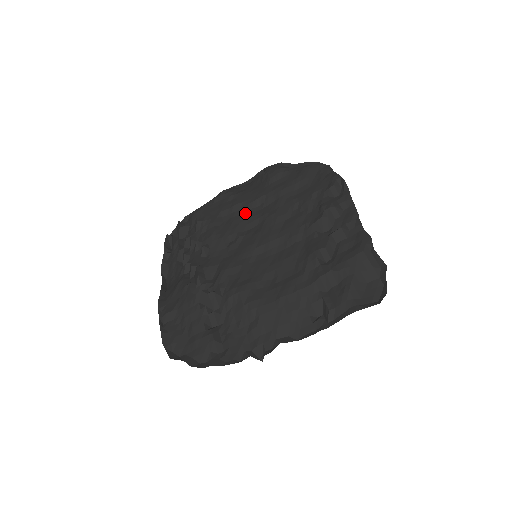
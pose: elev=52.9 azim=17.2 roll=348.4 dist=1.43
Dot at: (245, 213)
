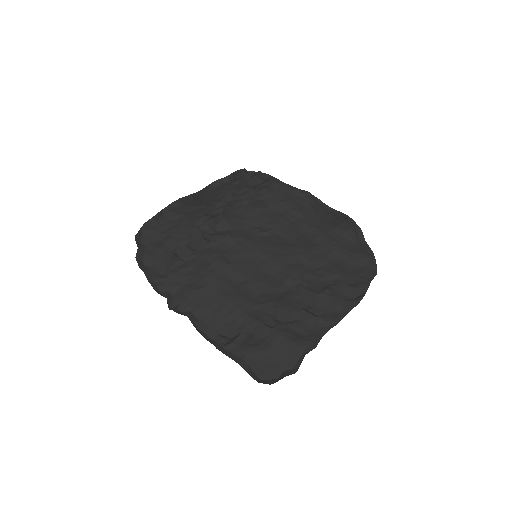
Dot at: (294, 224)
